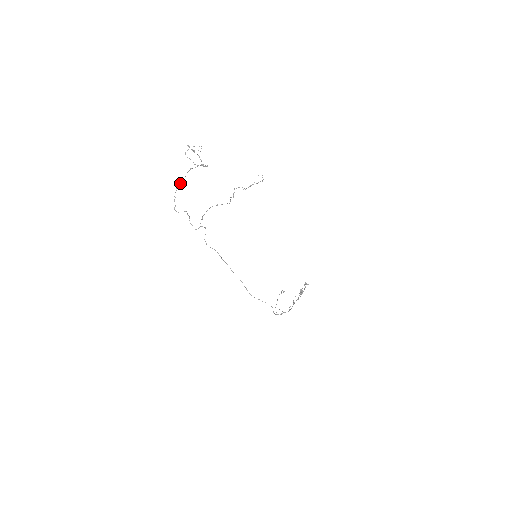
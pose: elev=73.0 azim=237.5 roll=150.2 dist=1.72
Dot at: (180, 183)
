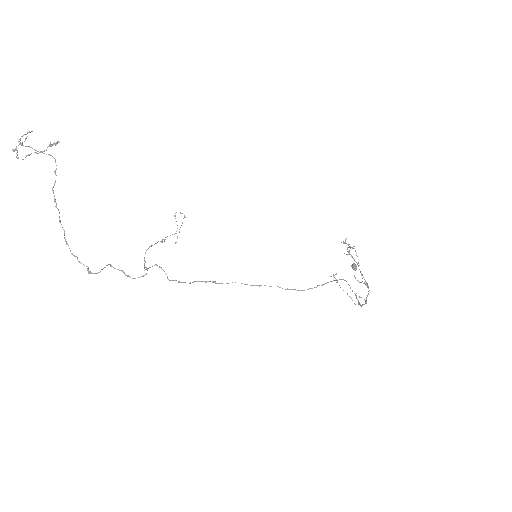
Dot at: occluded
